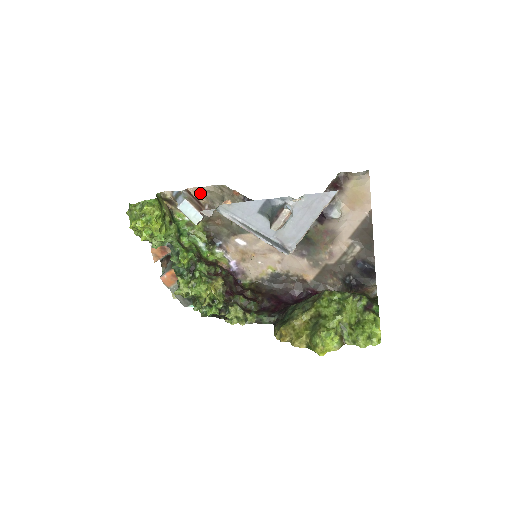
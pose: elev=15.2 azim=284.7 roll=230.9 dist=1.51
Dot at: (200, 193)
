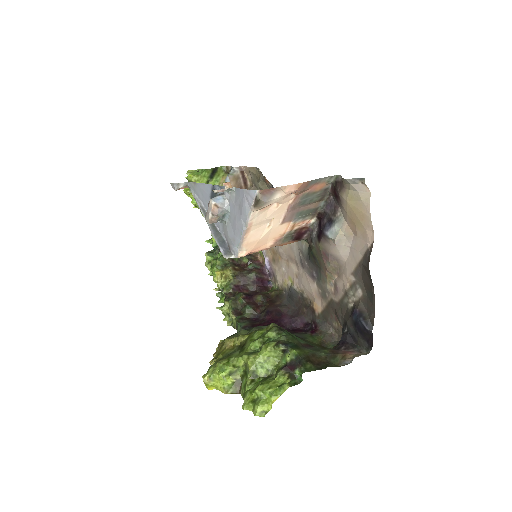
Dot at: (249, 173)
